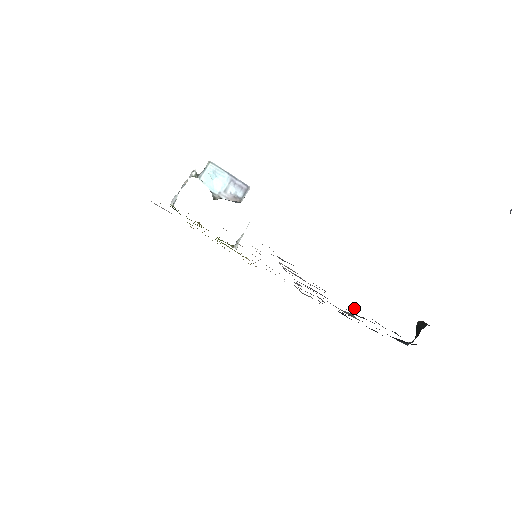
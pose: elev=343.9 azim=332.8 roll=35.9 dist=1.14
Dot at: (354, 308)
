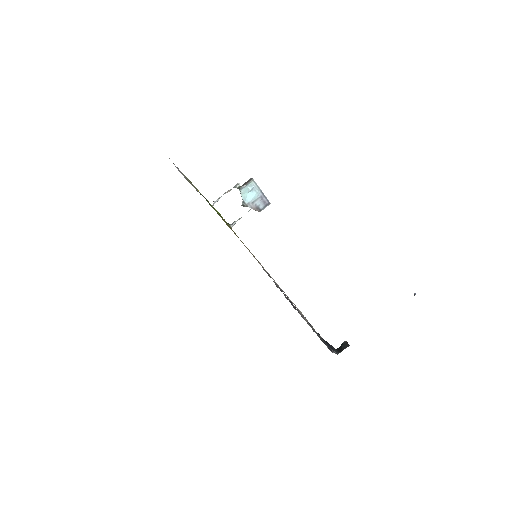
Dot at: (330, 349)
